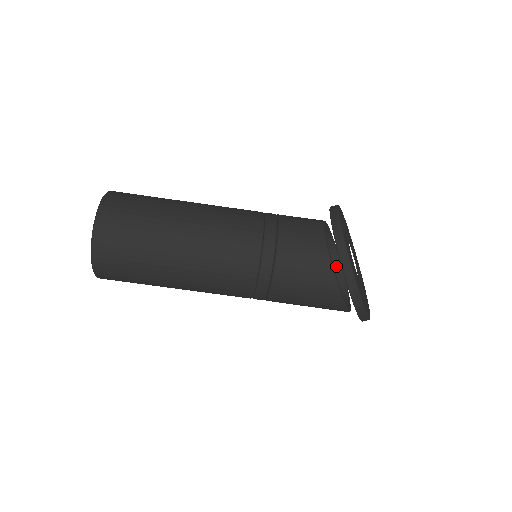
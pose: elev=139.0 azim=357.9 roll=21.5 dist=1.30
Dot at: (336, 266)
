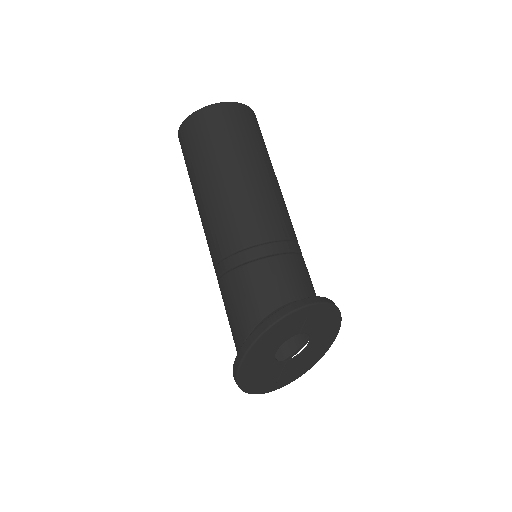
Dot at: (295, 344)
